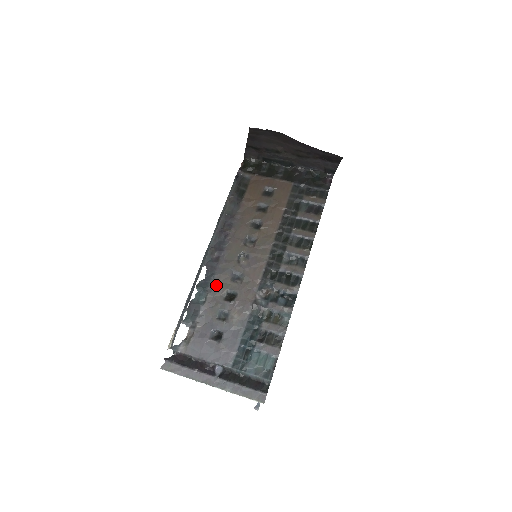
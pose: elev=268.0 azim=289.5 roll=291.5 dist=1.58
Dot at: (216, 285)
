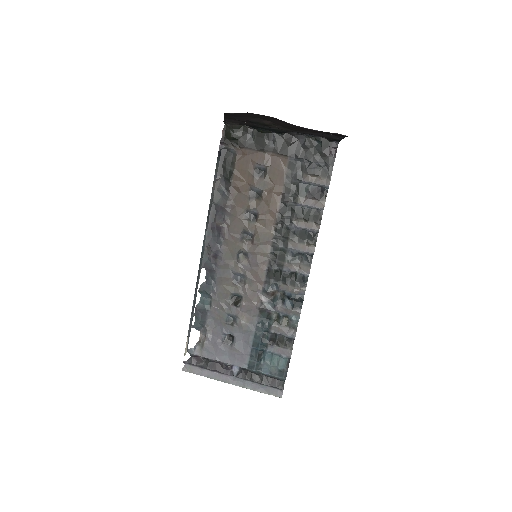
Dot at: (219, 289)
